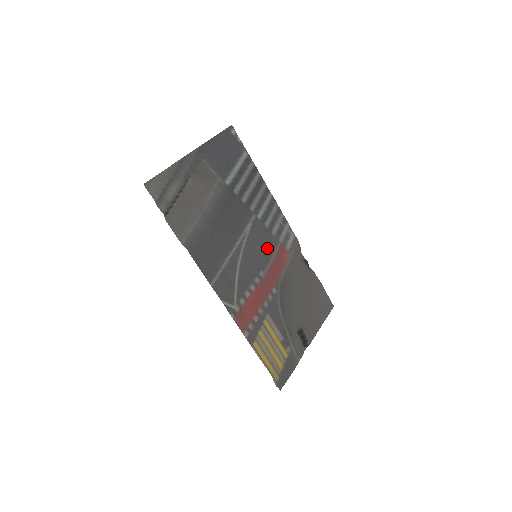
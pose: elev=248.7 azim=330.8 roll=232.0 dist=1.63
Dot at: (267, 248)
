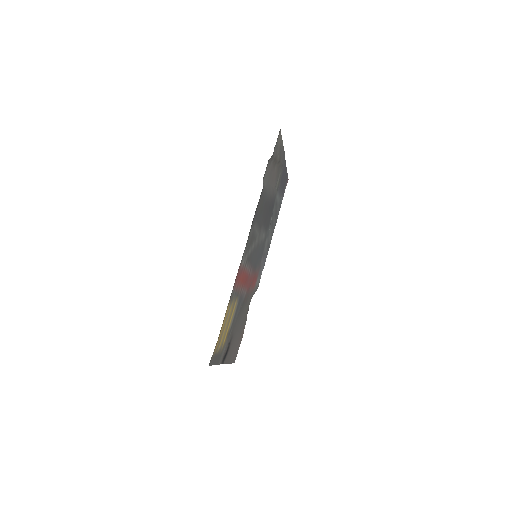
Dot at: (258, 262)
